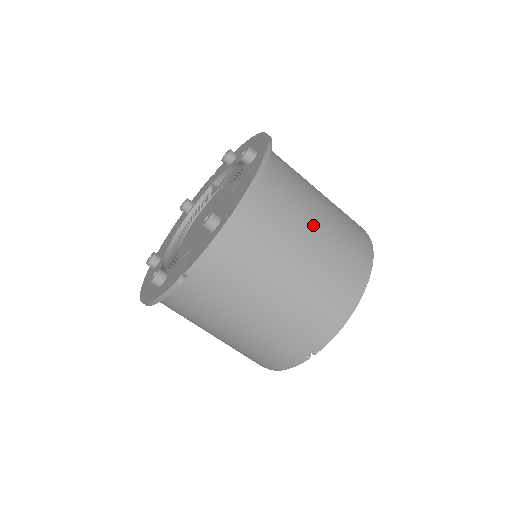
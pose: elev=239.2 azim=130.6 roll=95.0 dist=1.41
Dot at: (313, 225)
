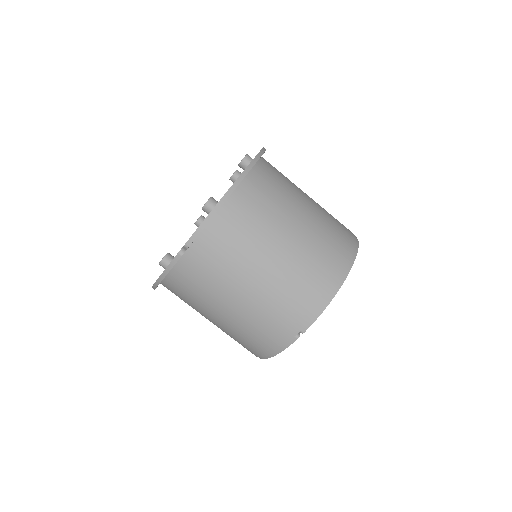
Dot at: (299, 214)
